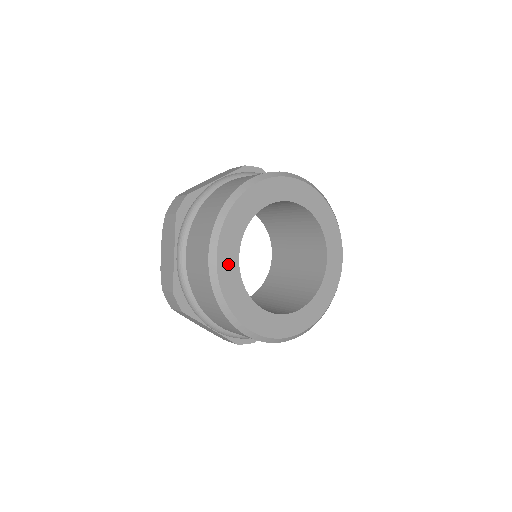
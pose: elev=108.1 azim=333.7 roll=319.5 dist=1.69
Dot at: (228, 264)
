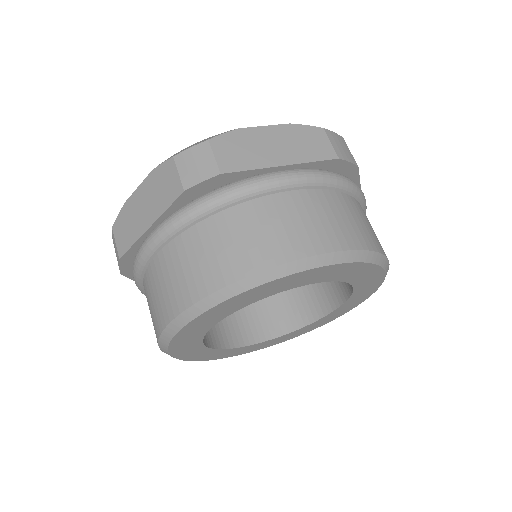
Dot at: (199, 326)
